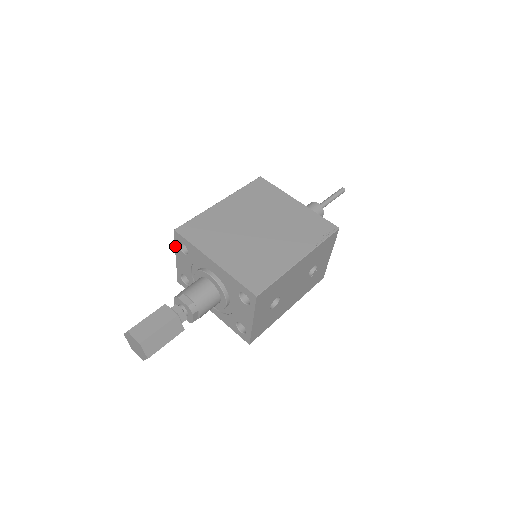
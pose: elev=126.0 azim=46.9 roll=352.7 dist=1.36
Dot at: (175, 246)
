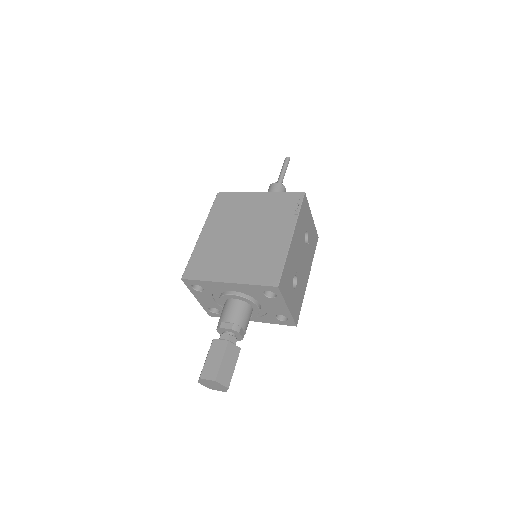
Dot at: (190, 290)
